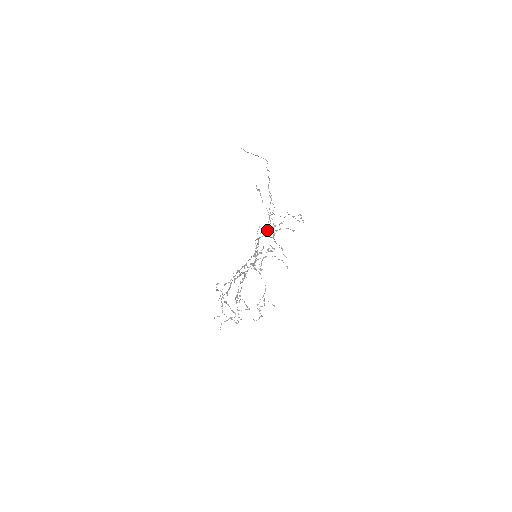
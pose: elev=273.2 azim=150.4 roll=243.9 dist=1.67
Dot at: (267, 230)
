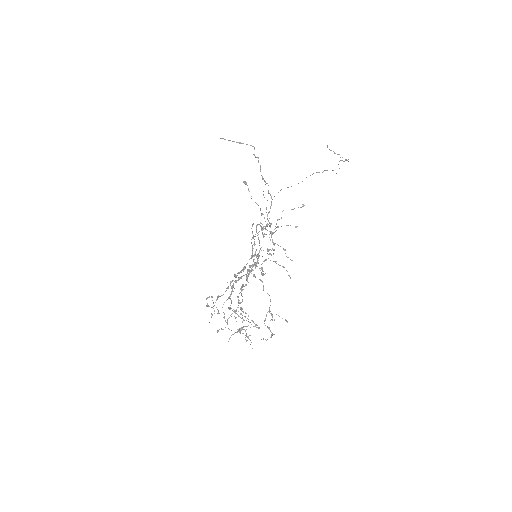
Dot at: occluded
